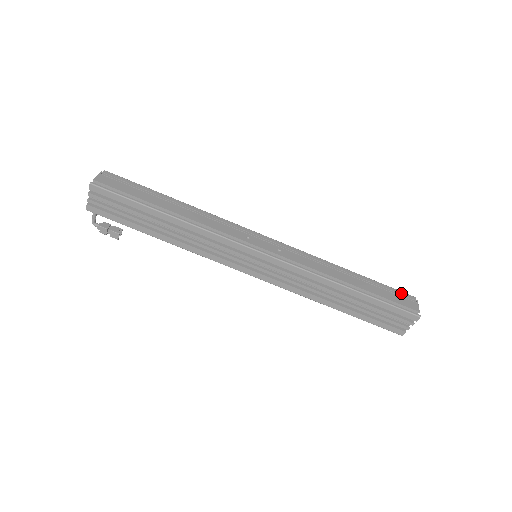
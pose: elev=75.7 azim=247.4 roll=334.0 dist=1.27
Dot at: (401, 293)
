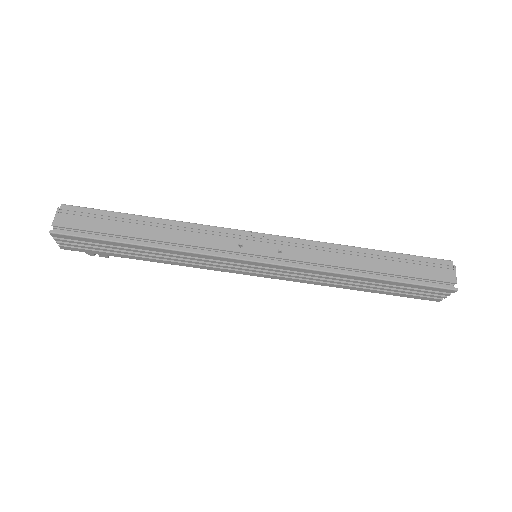
Dot at: (434, 261)
